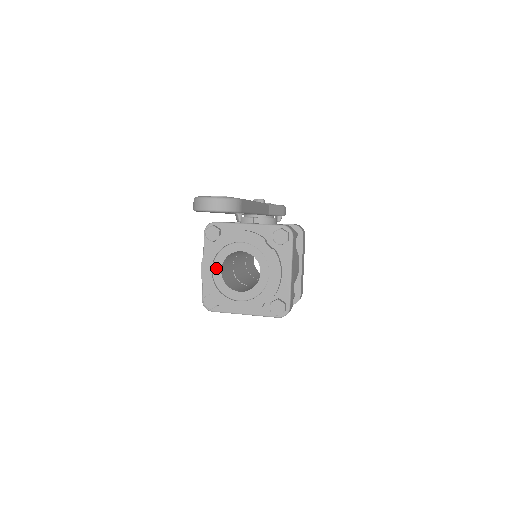
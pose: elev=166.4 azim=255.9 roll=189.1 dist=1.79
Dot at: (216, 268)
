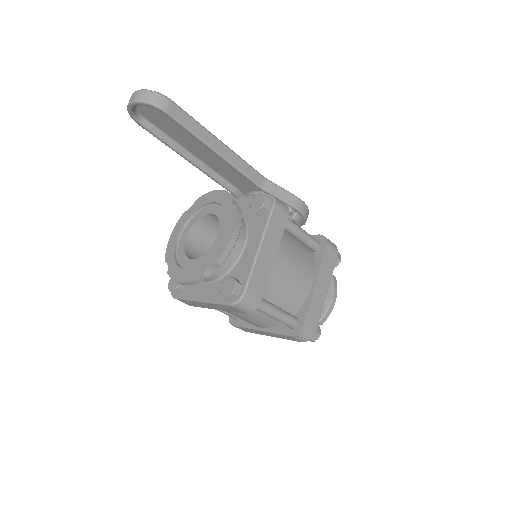
Dot at: (183, 235)
